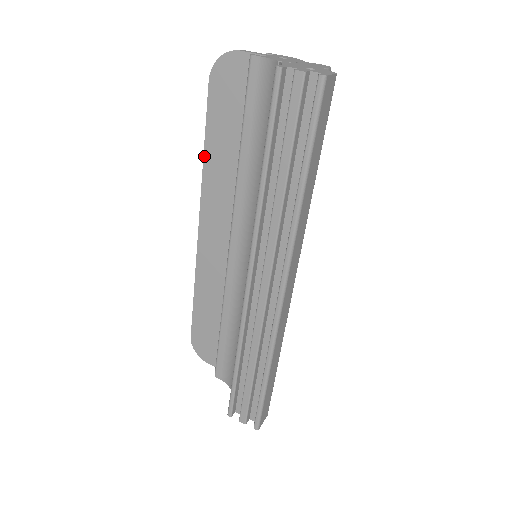
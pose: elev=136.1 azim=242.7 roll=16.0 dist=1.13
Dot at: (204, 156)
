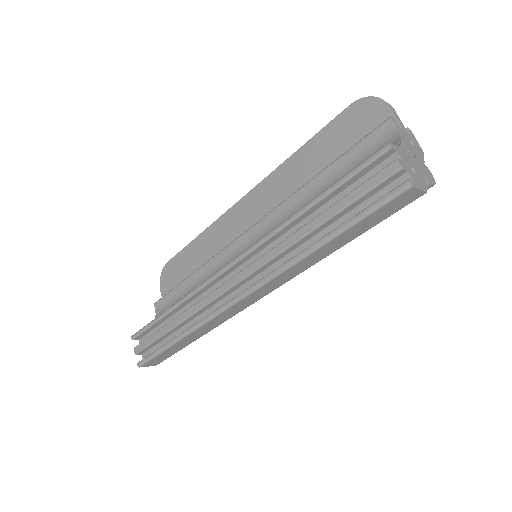
Dot at: (295, 153)
